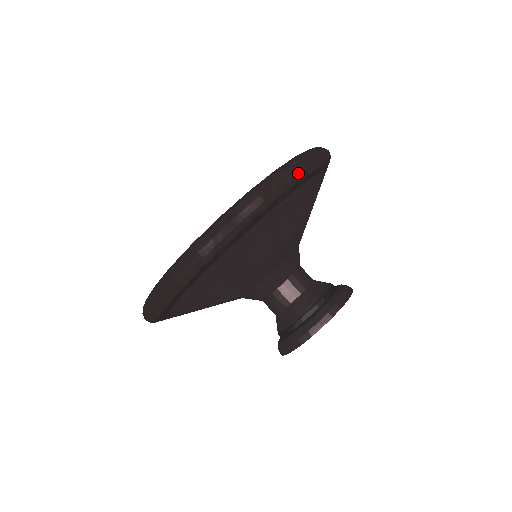
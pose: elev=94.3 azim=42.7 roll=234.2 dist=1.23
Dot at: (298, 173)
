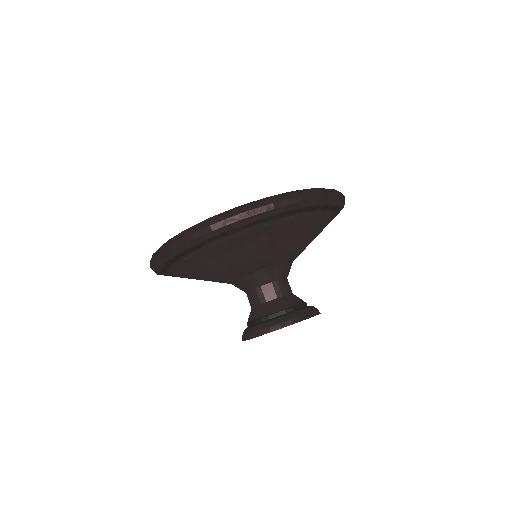
Dot at: (222, 226)
